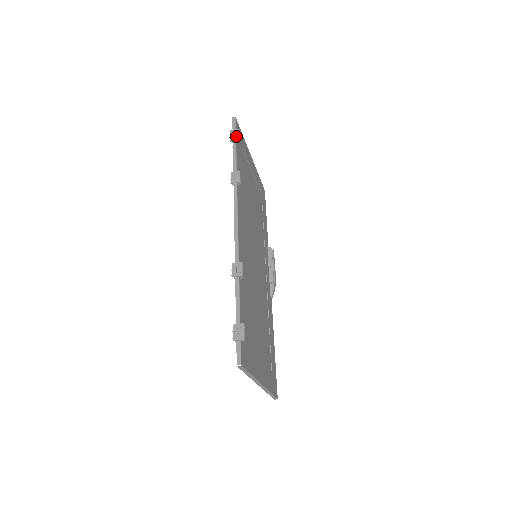
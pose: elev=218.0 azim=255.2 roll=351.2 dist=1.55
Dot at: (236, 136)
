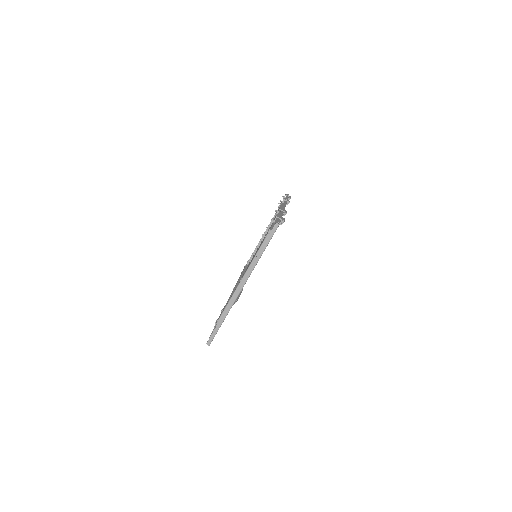
Dot at: occluded
